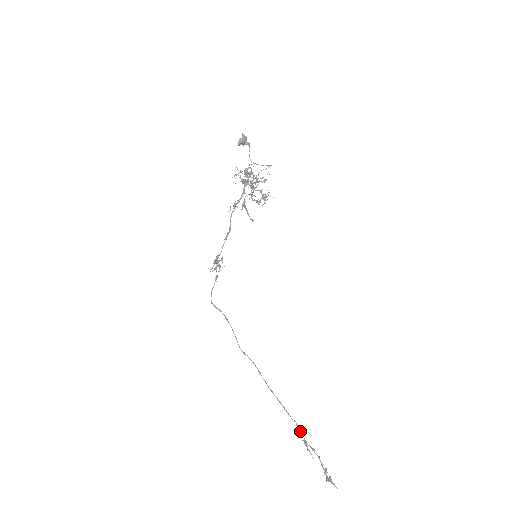
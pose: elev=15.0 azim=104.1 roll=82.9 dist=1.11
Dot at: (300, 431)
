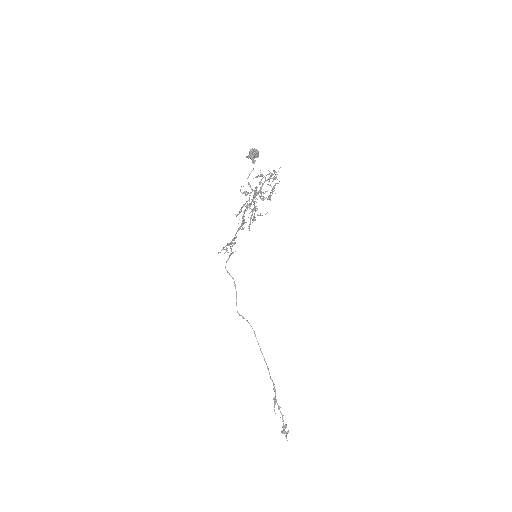
Dot at: (274, 390)
